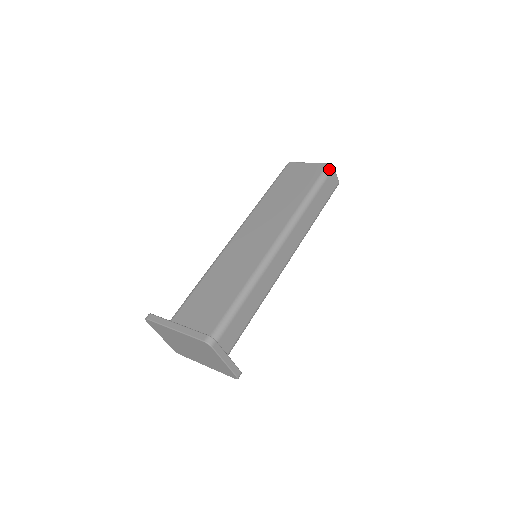
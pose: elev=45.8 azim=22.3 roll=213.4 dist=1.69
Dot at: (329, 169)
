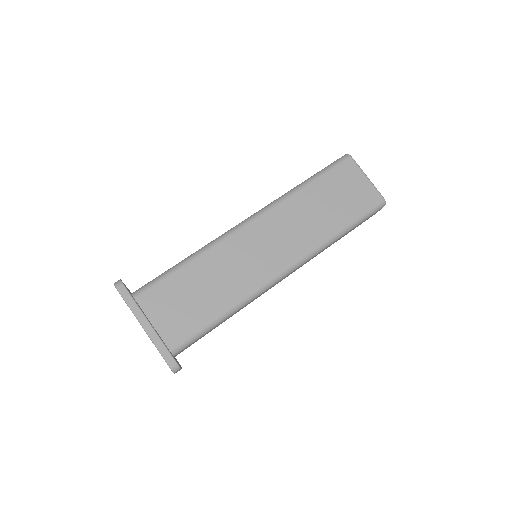
Dot at: (380, 207)
